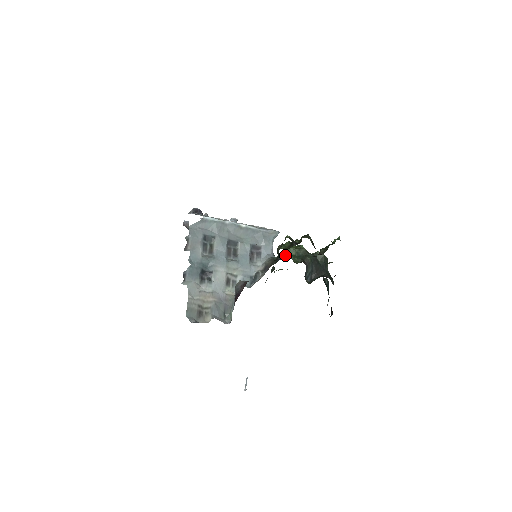
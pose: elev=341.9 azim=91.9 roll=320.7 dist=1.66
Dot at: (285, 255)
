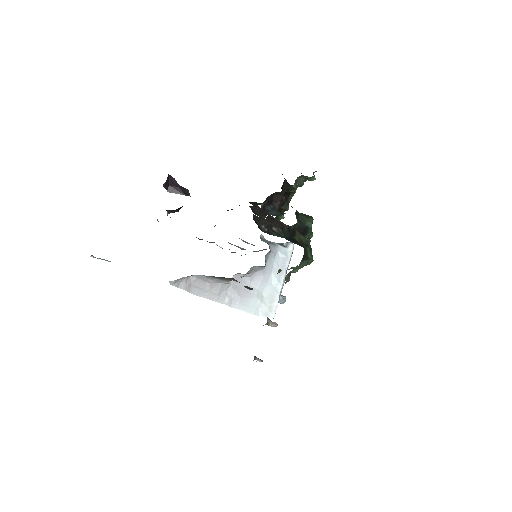
Dot at: occluded
